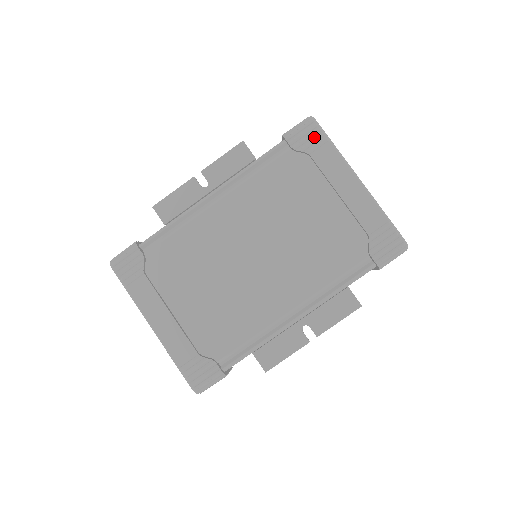
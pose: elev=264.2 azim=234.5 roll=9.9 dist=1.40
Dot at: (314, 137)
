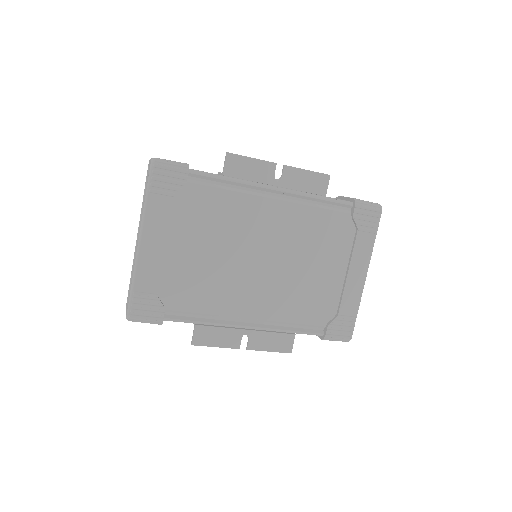
Dot at: (371, 222)
